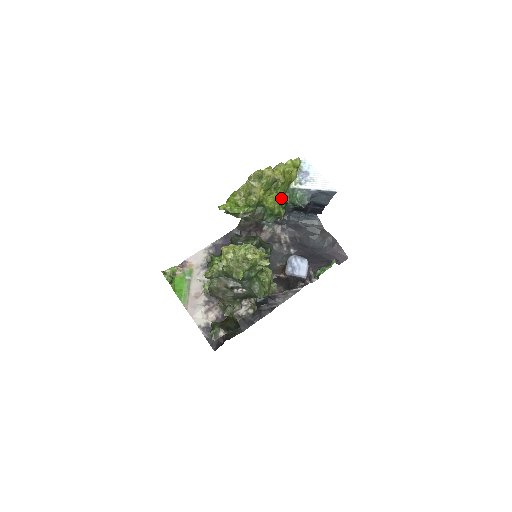
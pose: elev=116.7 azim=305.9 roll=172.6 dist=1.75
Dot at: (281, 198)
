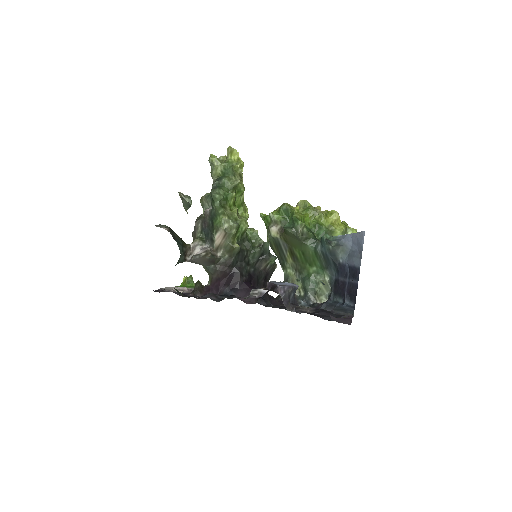
Dot at: (314, 232)
